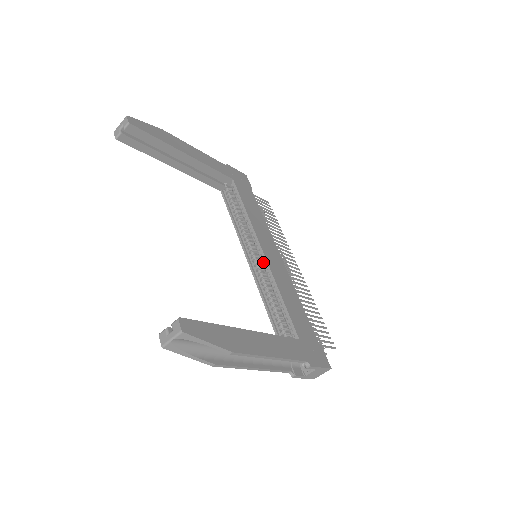
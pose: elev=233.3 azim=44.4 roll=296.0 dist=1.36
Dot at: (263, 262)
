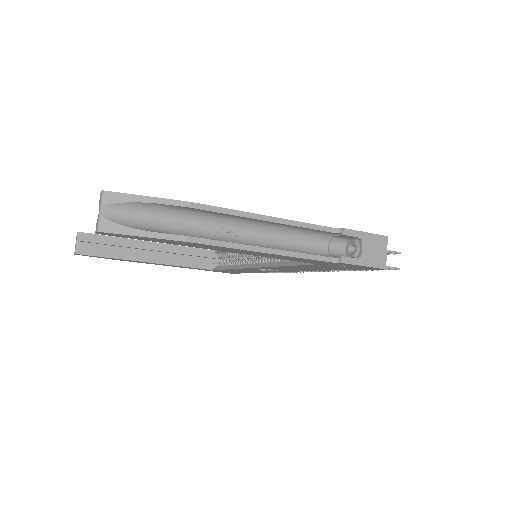
Dot at: occluded
